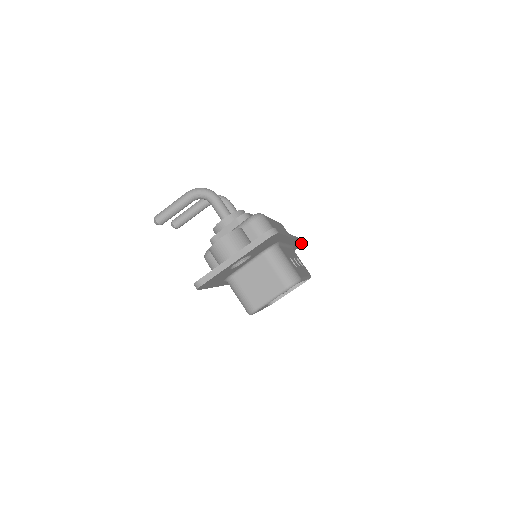
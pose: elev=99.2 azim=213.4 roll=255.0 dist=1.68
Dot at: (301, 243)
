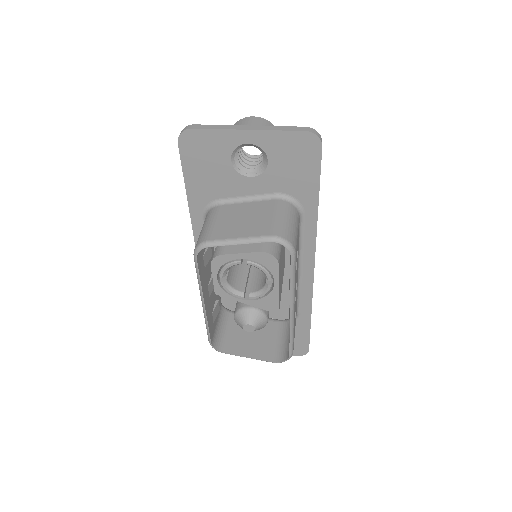
Dot at: (307, 339)
